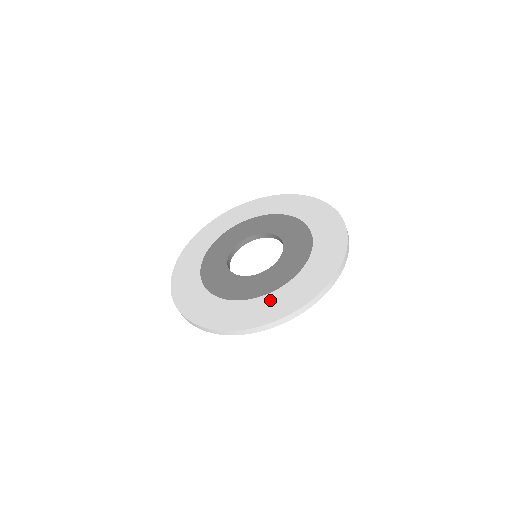
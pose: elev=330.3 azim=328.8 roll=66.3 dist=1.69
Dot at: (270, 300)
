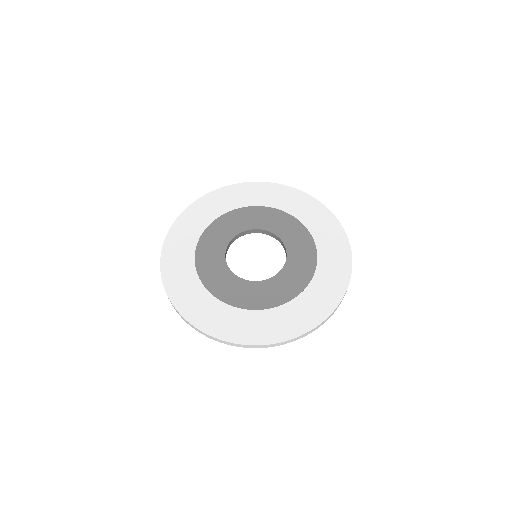
Dot at: (323, 276)
